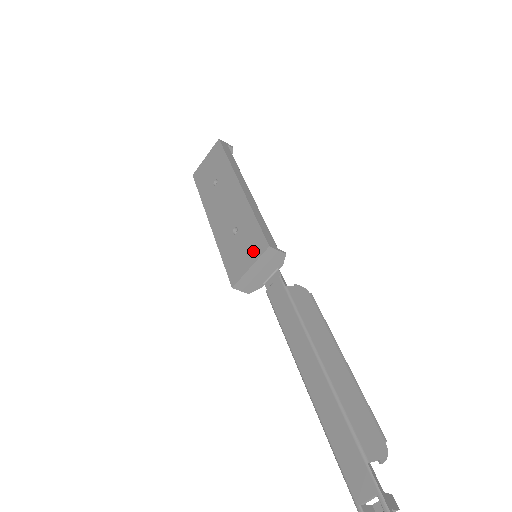
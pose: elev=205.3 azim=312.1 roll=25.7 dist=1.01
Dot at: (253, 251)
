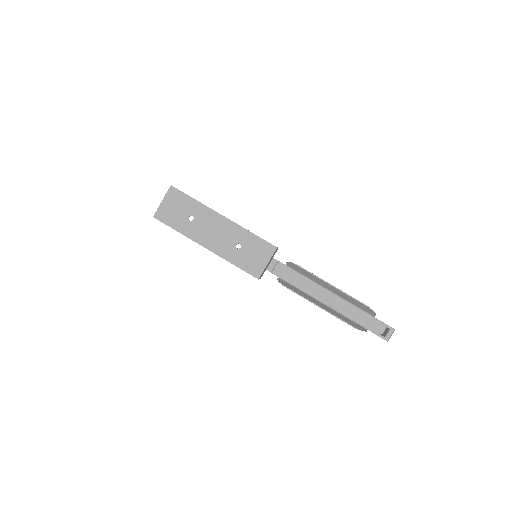
Dot at: (265, 254)
